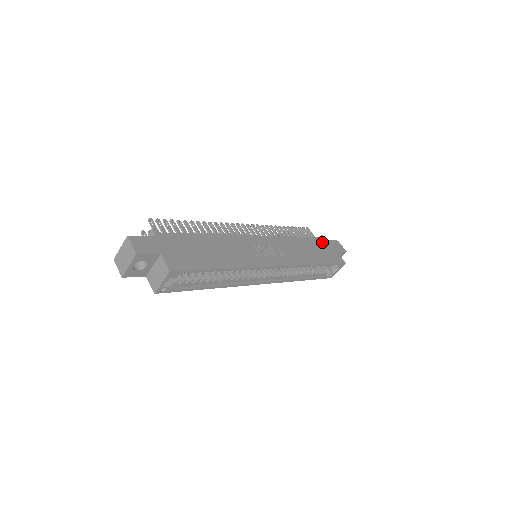
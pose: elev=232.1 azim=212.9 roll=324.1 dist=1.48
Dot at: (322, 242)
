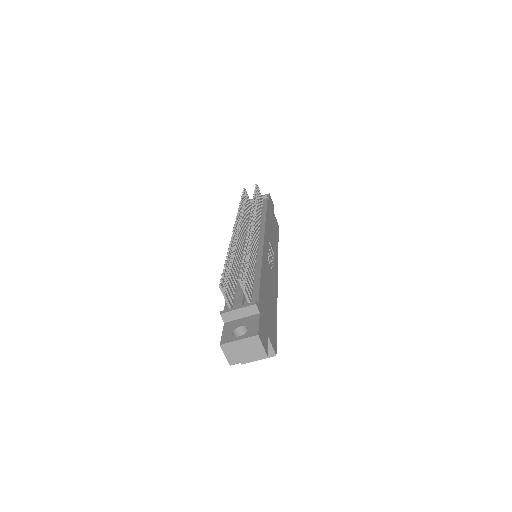
Dot at: occluded
